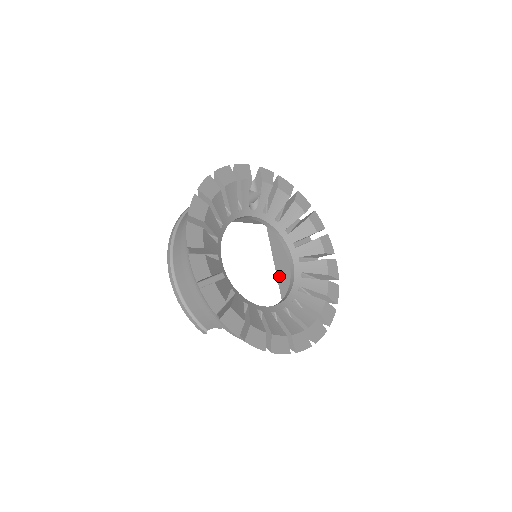
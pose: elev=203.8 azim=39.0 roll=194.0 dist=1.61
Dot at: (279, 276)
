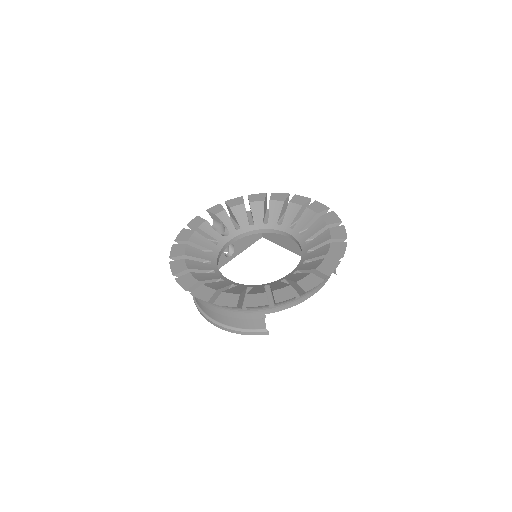
Dot at: (299, 254)
